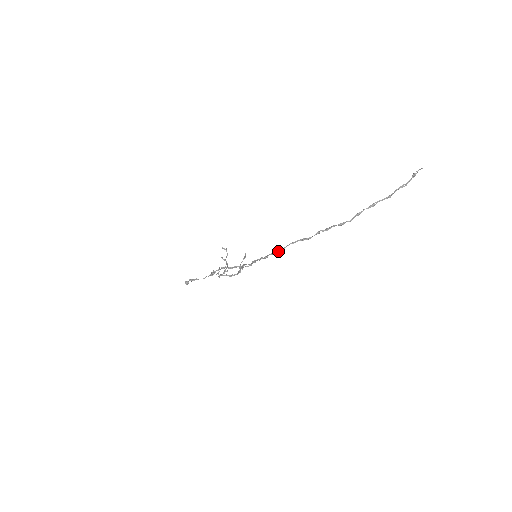
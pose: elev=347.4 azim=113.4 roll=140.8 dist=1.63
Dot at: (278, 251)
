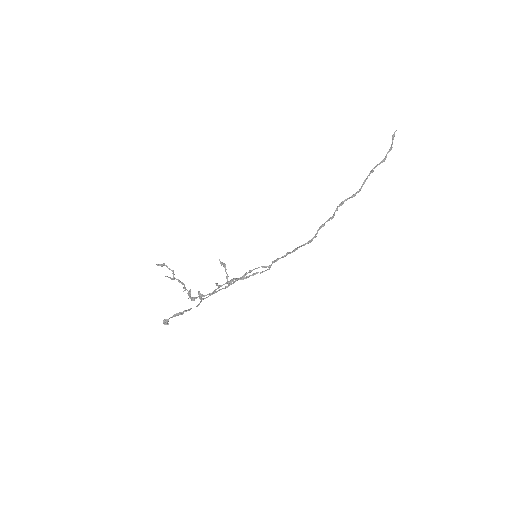
Dot at: (312, 239)
